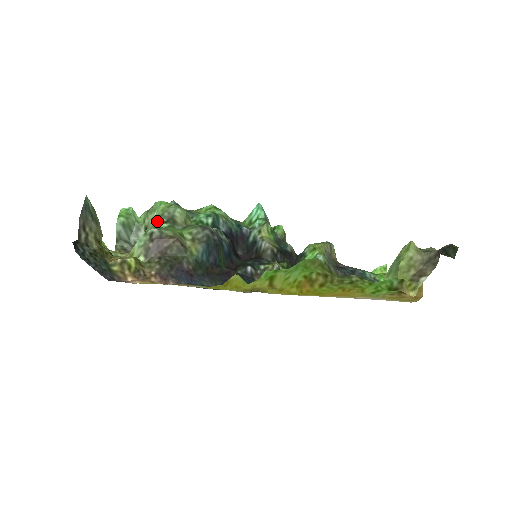
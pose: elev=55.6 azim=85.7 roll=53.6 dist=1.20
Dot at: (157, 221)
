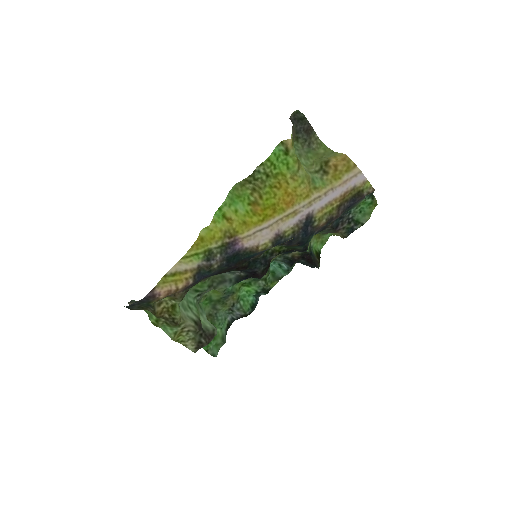
Dot at: (196, 302)
